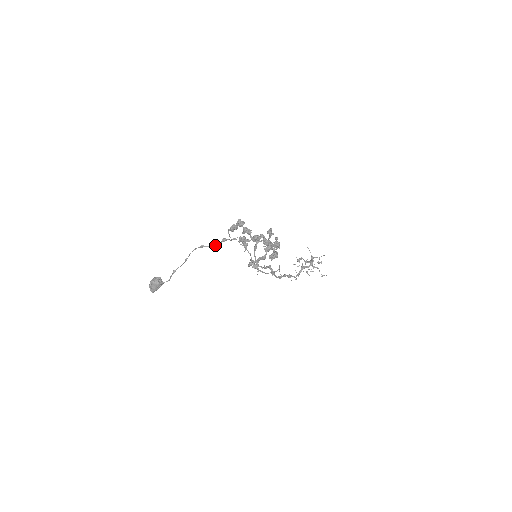
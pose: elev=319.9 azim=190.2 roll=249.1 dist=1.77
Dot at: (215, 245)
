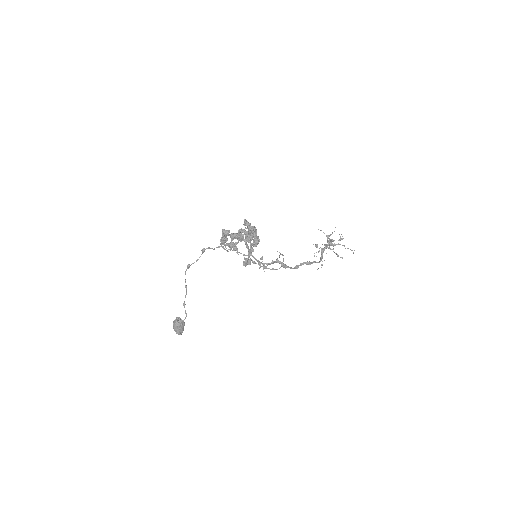
Dot at: (198, 259)
